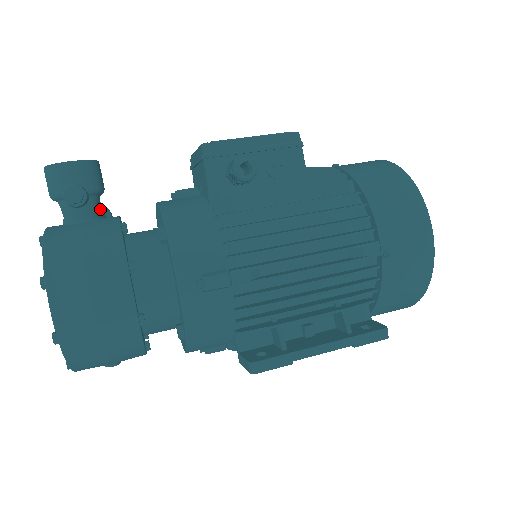
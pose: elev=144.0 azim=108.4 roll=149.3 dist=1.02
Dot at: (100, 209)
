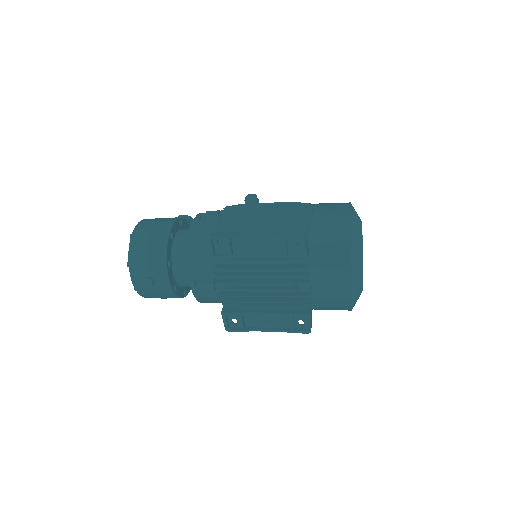
Dot at: occluded
